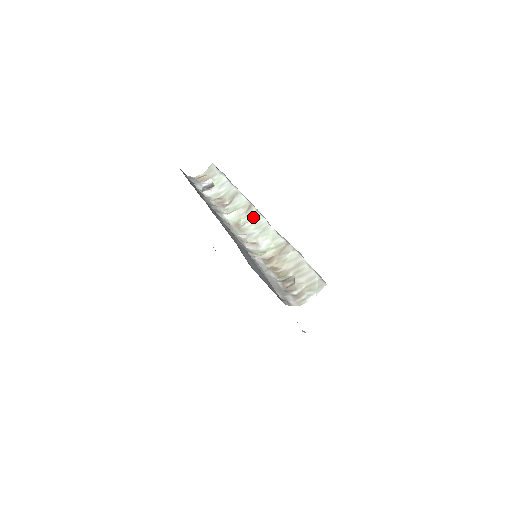
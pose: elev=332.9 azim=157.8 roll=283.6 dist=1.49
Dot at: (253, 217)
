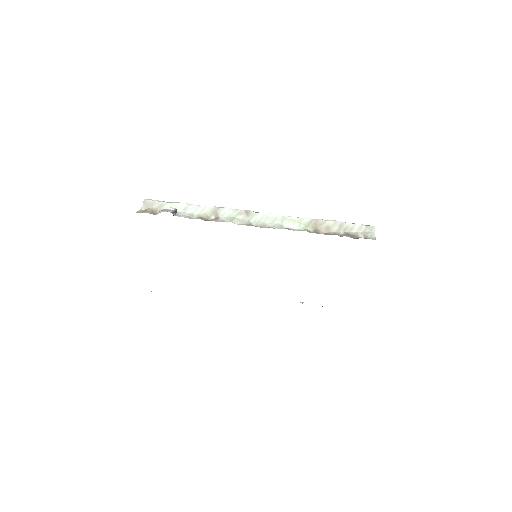
Dot at: (259, 217)
